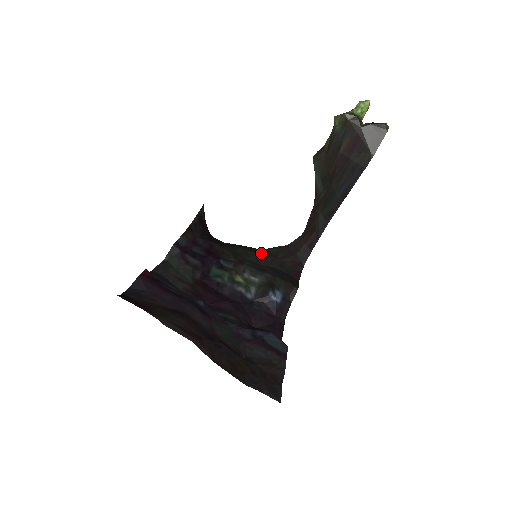
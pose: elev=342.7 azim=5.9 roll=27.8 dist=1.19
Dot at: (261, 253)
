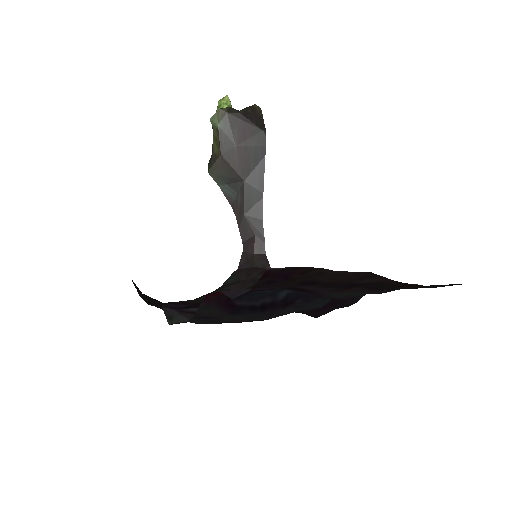
Dot at: (225, 287)
